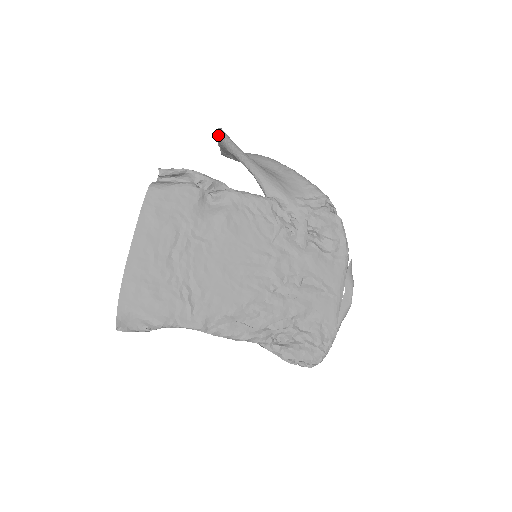
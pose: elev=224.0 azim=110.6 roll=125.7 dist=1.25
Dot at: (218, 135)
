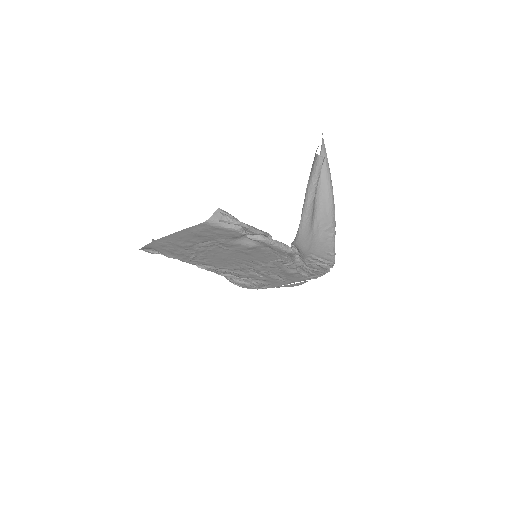
Dot at: (316, 161)
